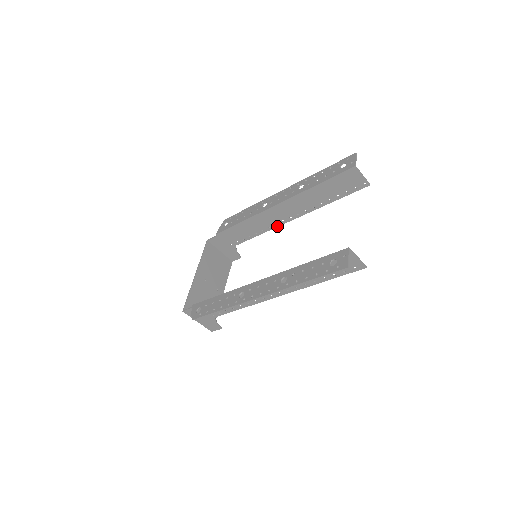
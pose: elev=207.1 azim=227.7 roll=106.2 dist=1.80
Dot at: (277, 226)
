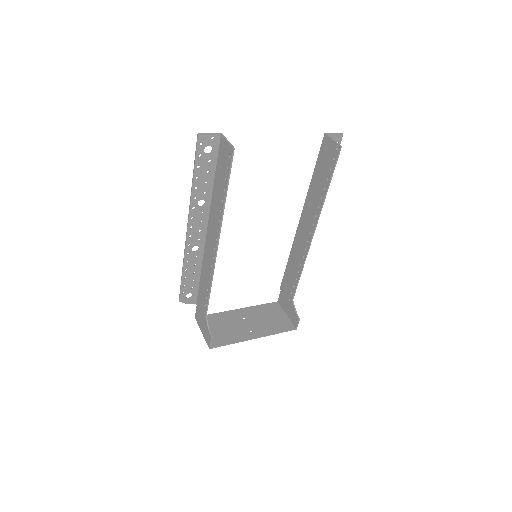
Dot at: (307, 252)
